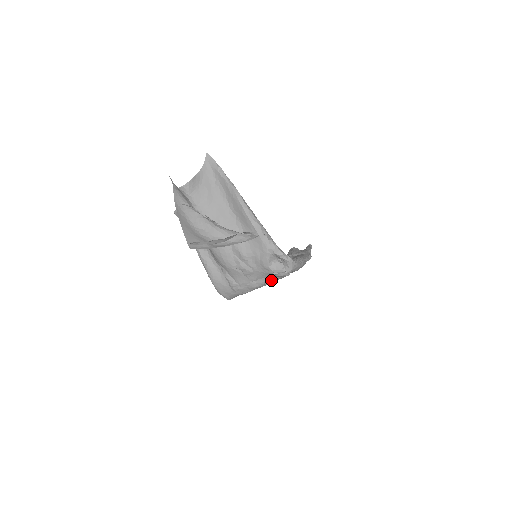
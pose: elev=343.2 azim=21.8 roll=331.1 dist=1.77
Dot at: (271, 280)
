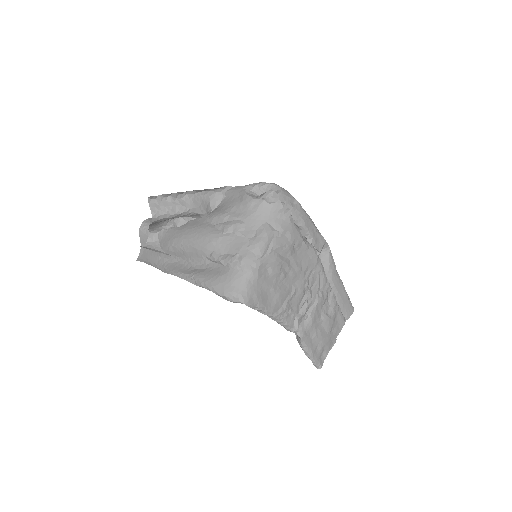
Dot at: (274, 230)
